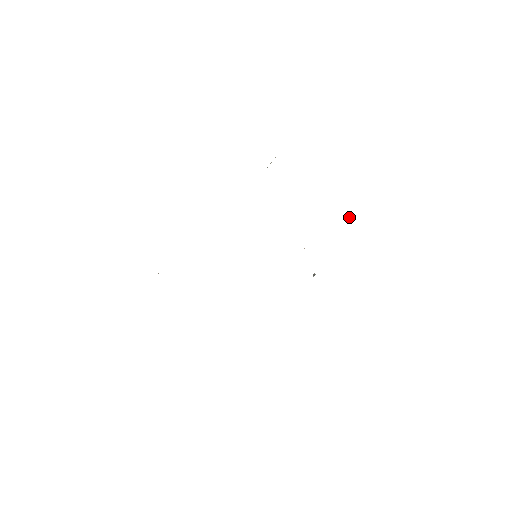
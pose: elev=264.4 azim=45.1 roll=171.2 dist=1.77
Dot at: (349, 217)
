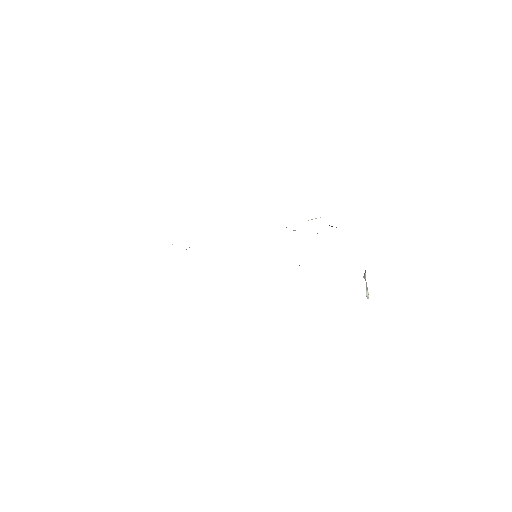
Dot at: (364, 275)
